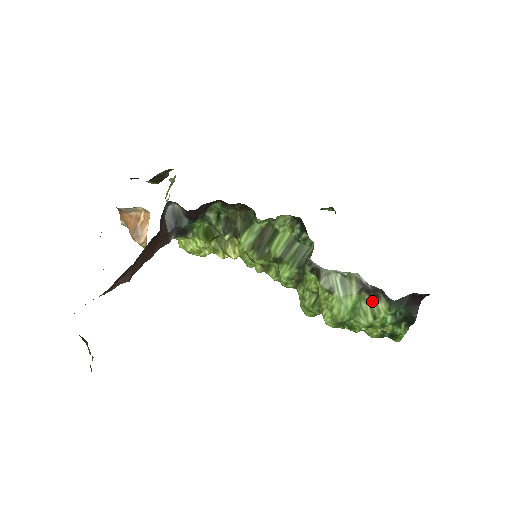
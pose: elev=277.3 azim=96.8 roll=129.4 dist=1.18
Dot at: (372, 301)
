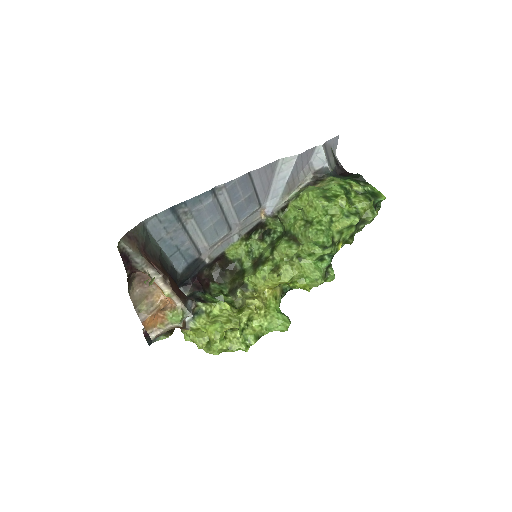
Dot at: (323, 183)
